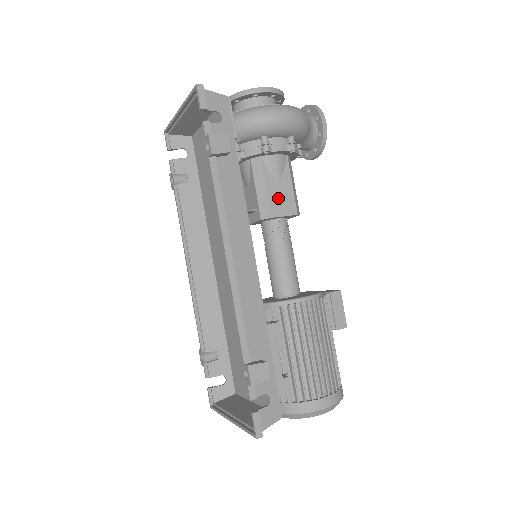
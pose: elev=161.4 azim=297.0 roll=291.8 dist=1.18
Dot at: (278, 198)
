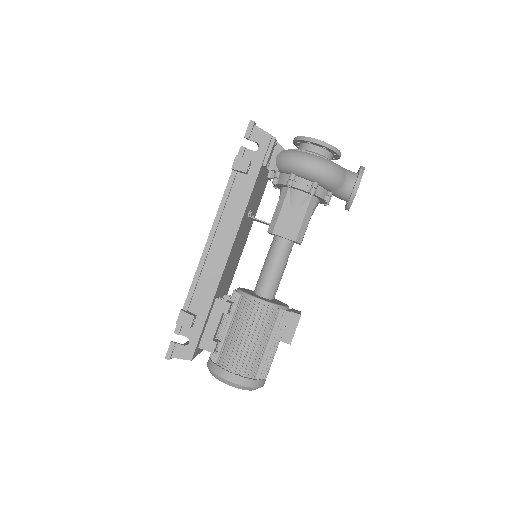
Dot at: (286, 222)
